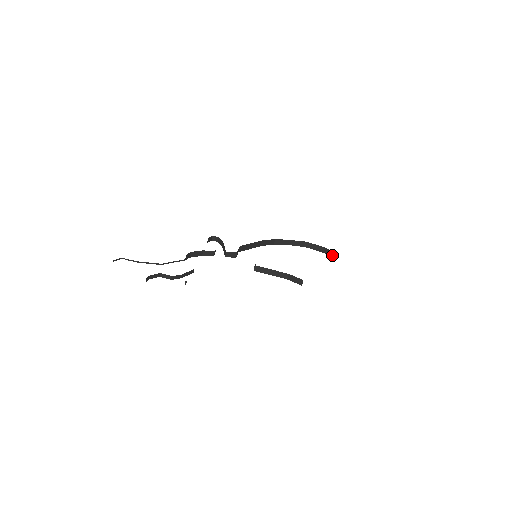
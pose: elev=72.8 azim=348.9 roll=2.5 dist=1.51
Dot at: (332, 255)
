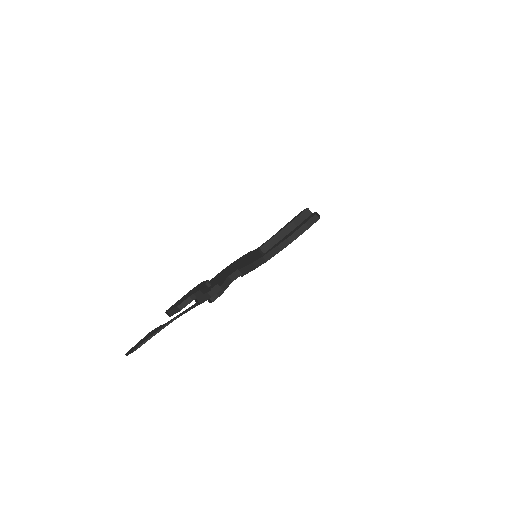
Dot at: (317, 219)
